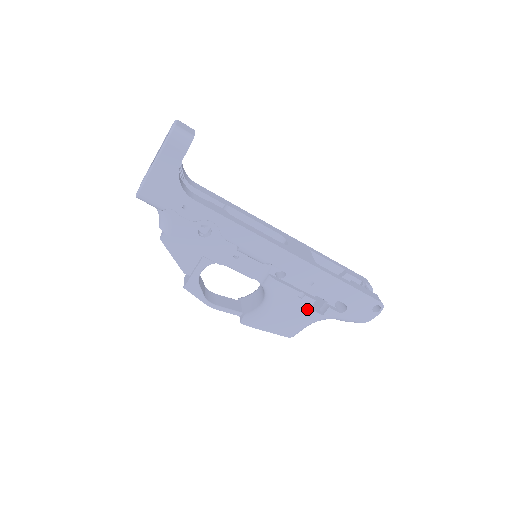
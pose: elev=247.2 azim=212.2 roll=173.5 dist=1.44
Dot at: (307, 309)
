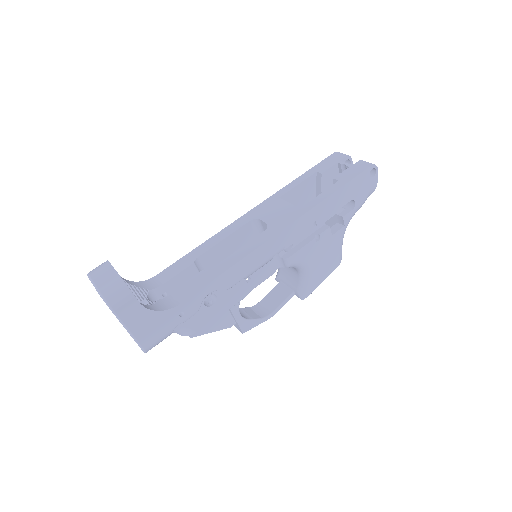
Dot at: (331, 238)
